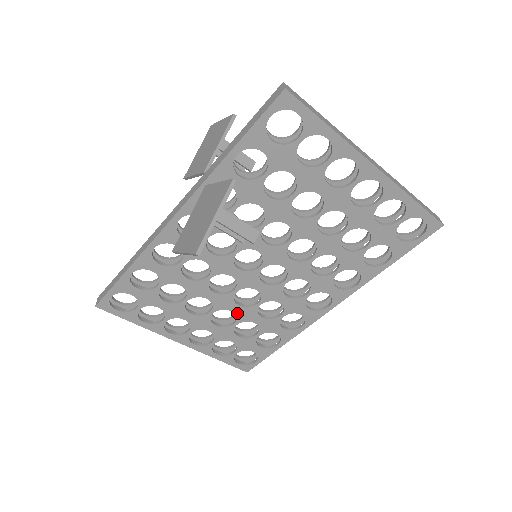
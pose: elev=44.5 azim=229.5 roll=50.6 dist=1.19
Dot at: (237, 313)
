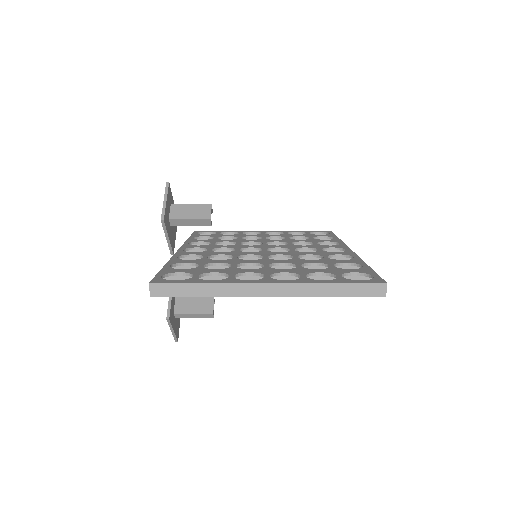
Dot at: occluded
